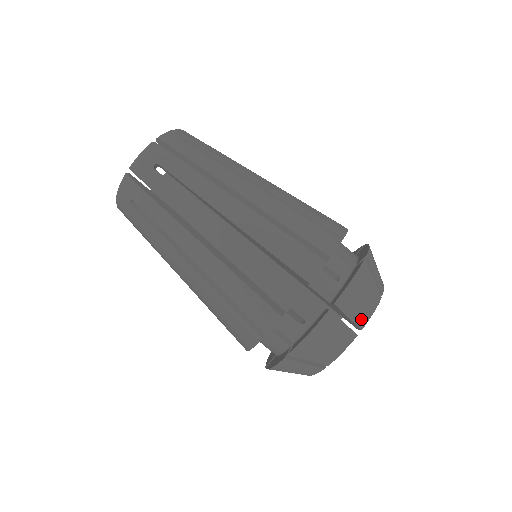
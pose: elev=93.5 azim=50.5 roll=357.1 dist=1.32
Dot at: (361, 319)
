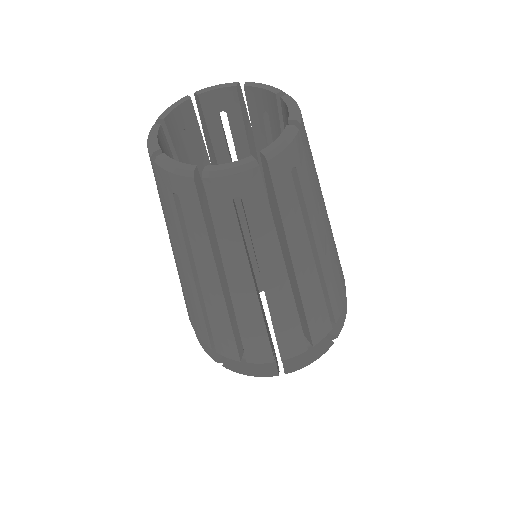
Dot at: occluded
